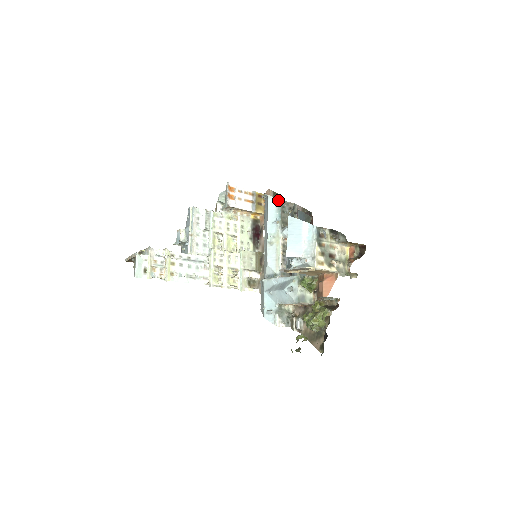
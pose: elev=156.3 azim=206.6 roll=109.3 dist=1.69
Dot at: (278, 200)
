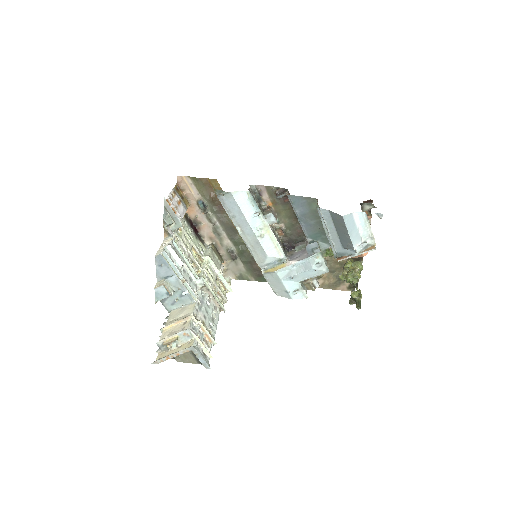
Dot at: (247, 192)
